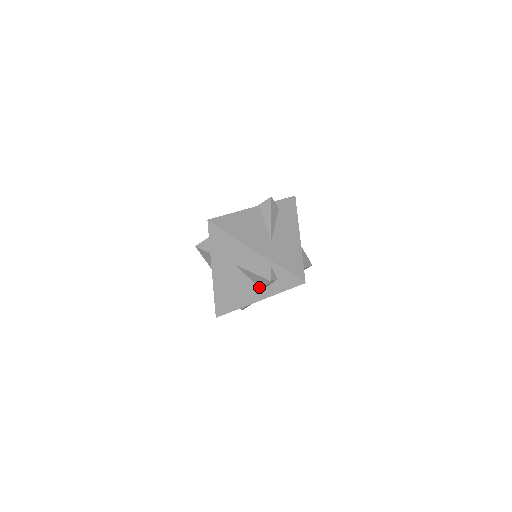
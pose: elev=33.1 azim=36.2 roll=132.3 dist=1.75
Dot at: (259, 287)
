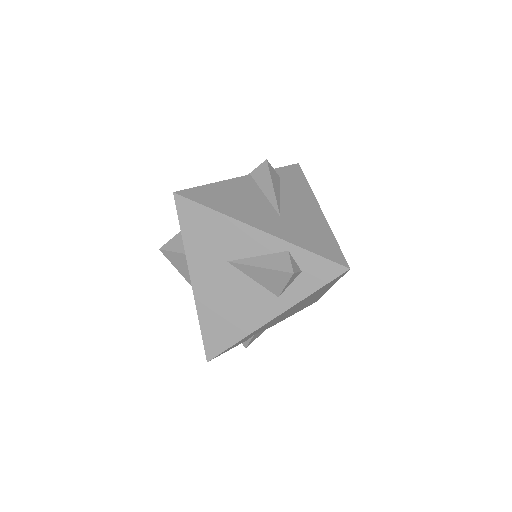
Dot at: (272, 293)
